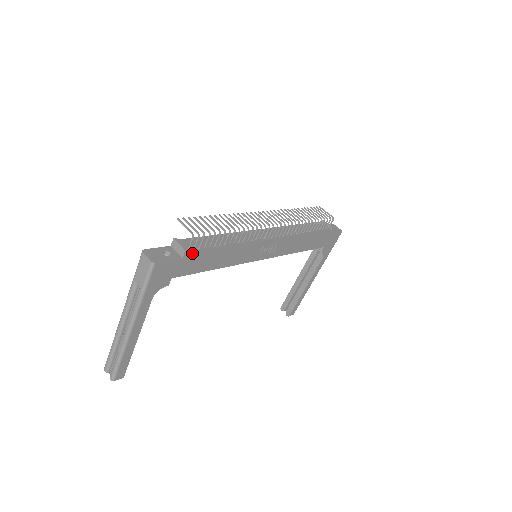
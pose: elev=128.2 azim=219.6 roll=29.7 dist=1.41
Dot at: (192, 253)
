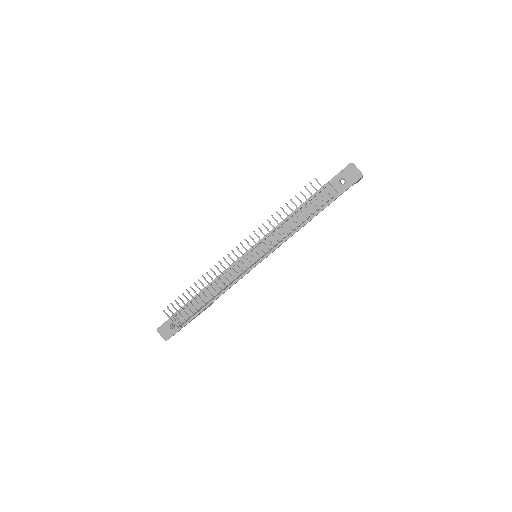
Dot at: (187, 323)
